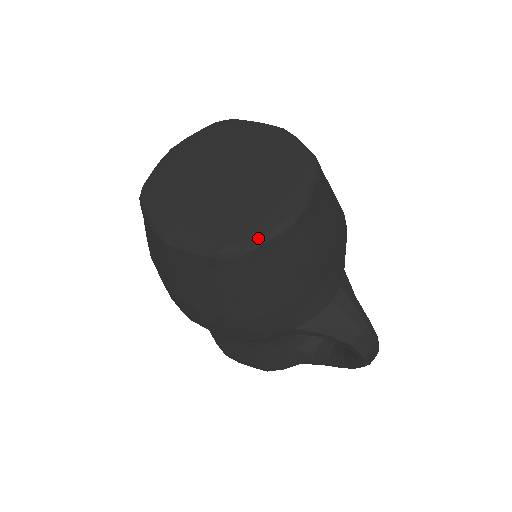
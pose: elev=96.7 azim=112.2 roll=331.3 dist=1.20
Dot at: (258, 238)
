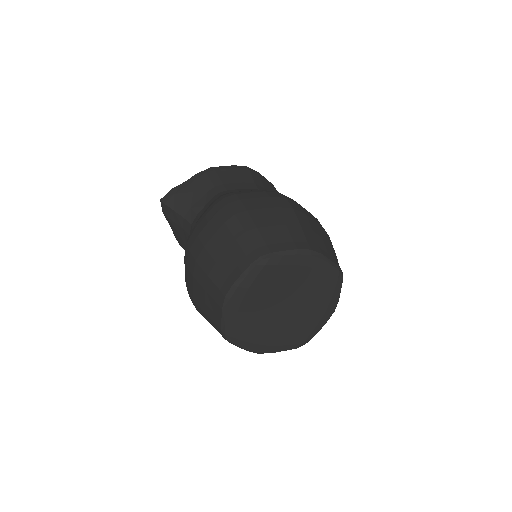
Dot at: occluded
